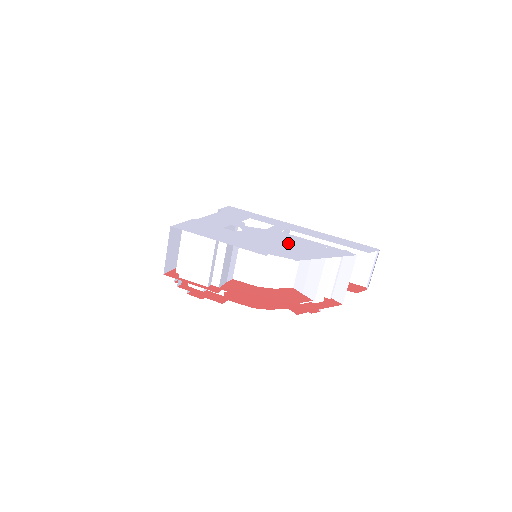
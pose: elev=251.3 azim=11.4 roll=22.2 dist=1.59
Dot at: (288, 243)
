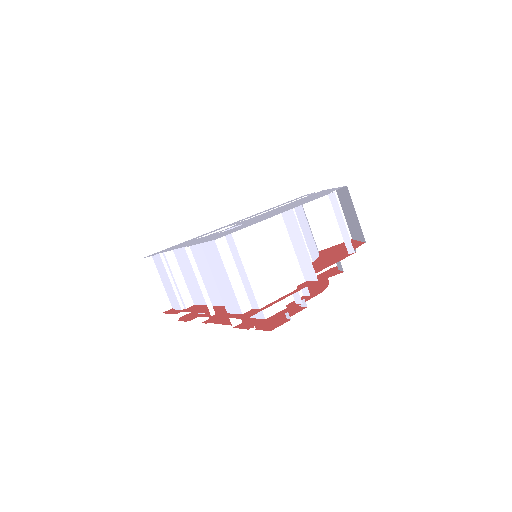
Dot at: (289, 205)
